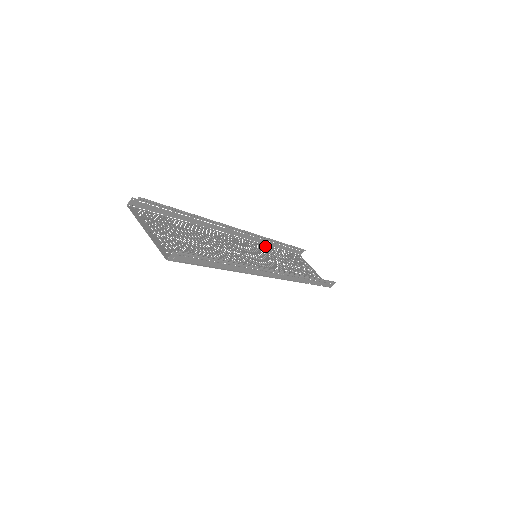
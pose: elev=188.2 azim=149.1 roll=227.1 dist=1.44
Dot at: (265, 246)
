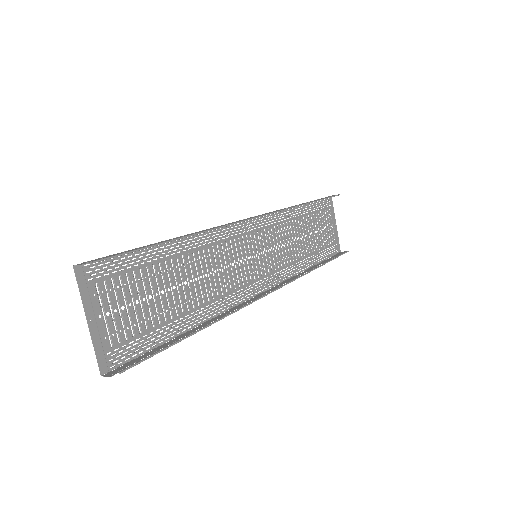
Dot at: (284, 211)
